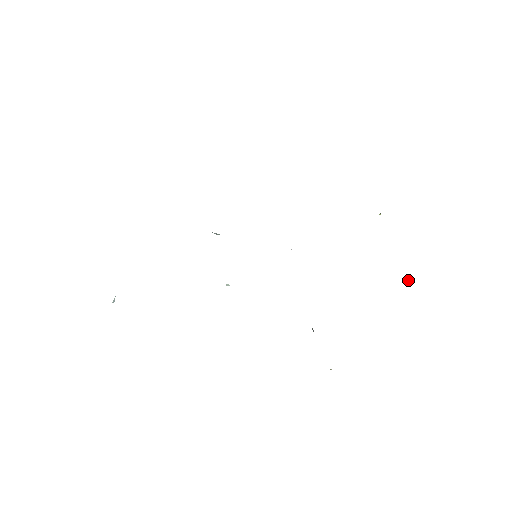
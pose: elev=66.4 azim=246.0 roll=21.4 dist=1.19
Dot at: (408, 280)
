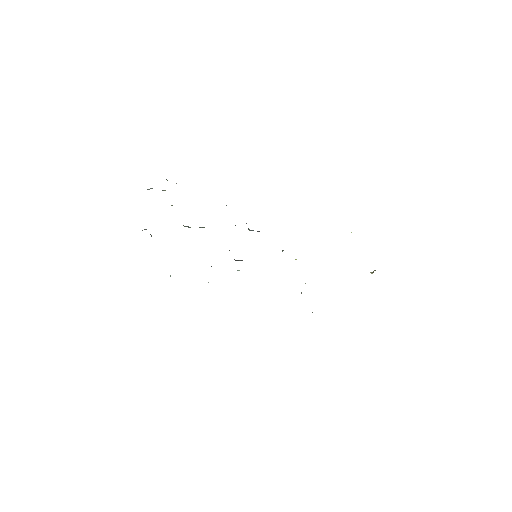
Dot at: (373, 272)
